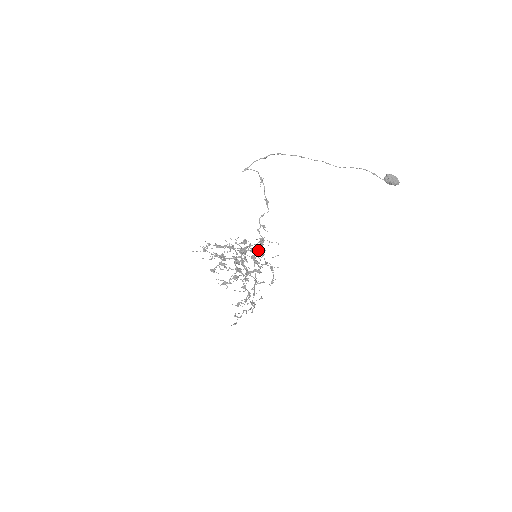
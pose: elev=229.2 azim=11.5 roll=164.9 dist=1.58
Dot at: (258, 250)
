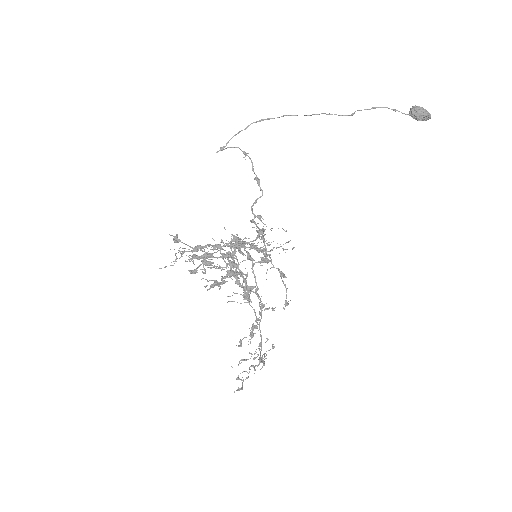
Dot at: (258, 237)
